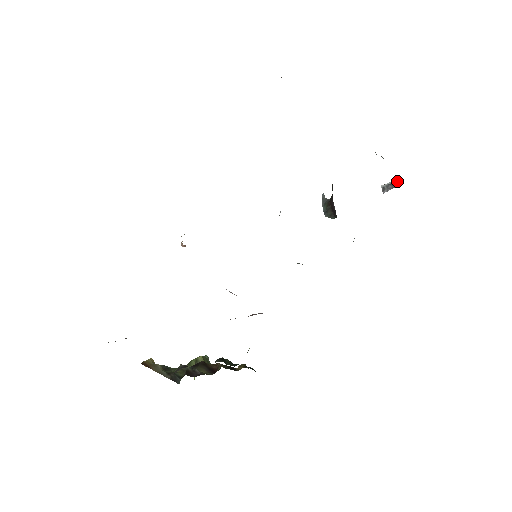
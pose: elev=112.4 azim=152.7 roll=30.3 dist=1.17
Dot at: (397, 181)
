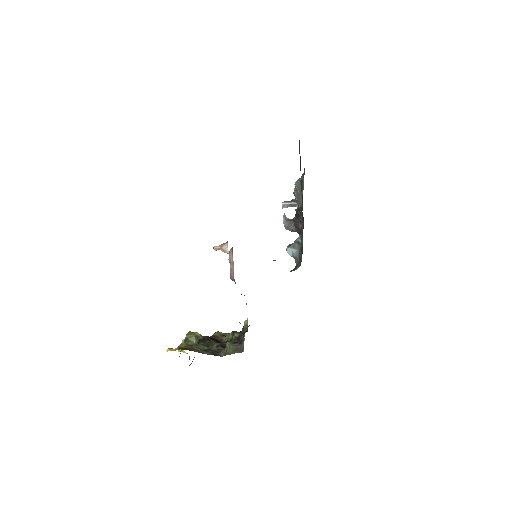
Dot at: (296, 204)
